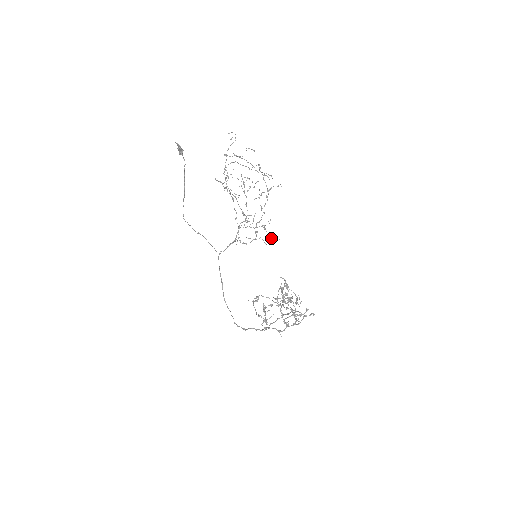
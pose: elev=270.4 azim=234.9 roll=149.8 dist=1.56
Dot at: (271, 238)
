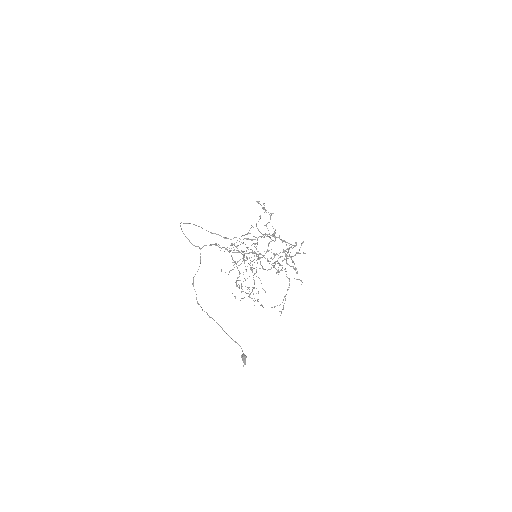
Dot at: occluded
